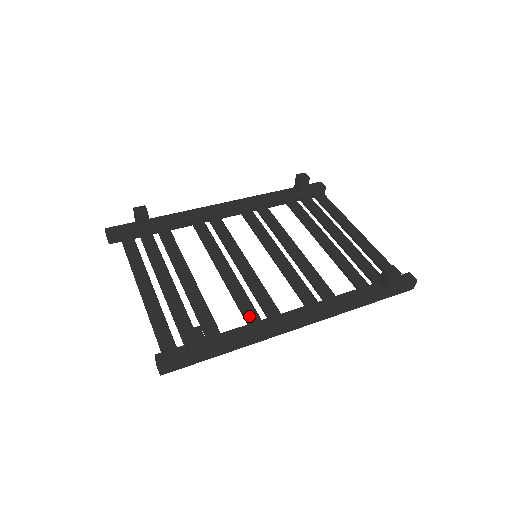
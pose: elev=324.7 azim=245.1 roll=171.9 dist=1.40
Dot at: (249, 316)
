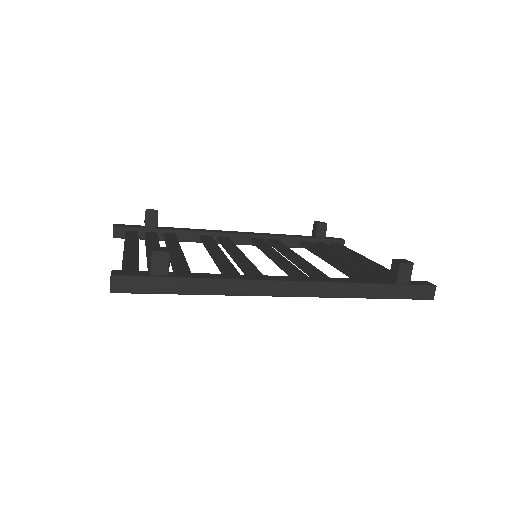
Dot at: occluded
